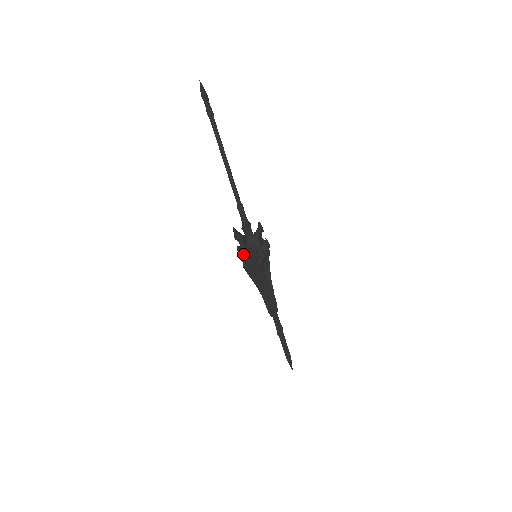
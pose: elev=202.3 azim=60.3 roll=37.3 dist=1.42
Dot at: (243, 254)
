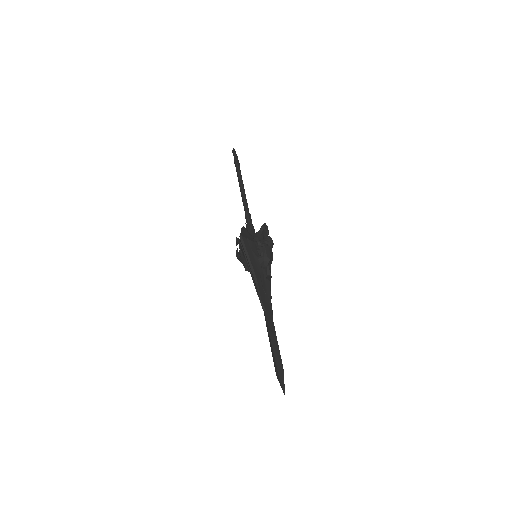
Dot at: (242, 231)
